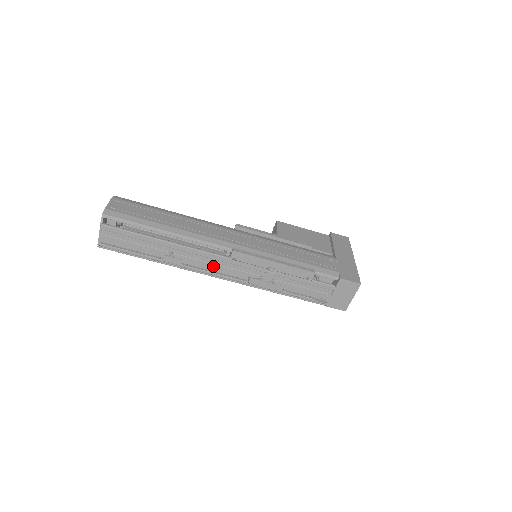
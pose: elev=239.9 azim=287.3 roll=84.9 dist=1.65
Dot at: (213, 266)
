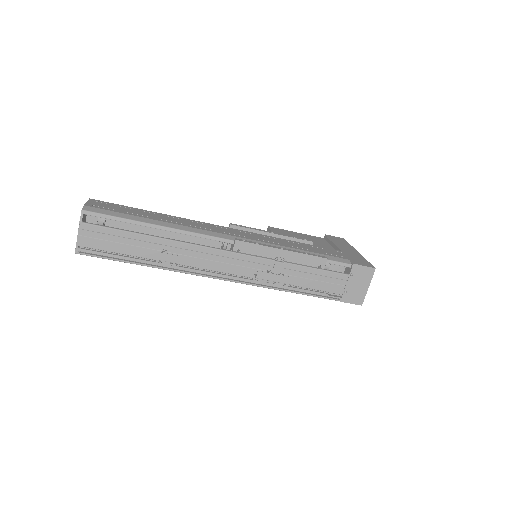
Dot at: (213, 264)
